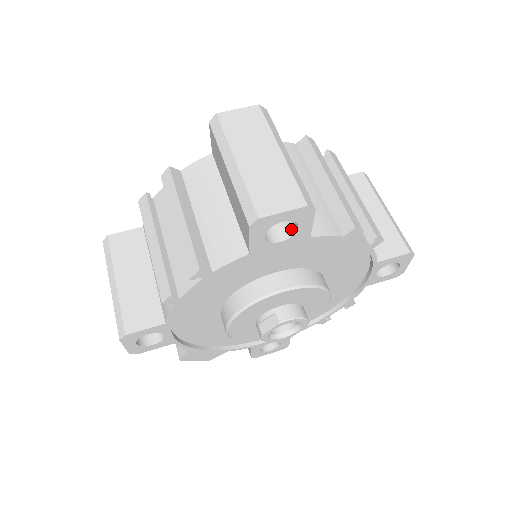
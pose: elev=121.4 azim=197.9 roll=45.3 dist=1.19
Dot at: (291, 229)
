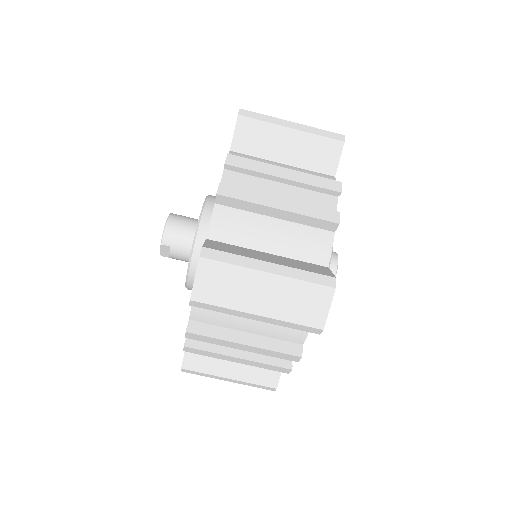
Dot at: occluded
